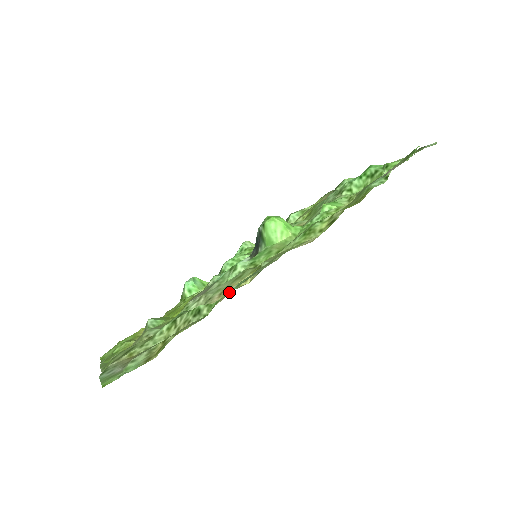
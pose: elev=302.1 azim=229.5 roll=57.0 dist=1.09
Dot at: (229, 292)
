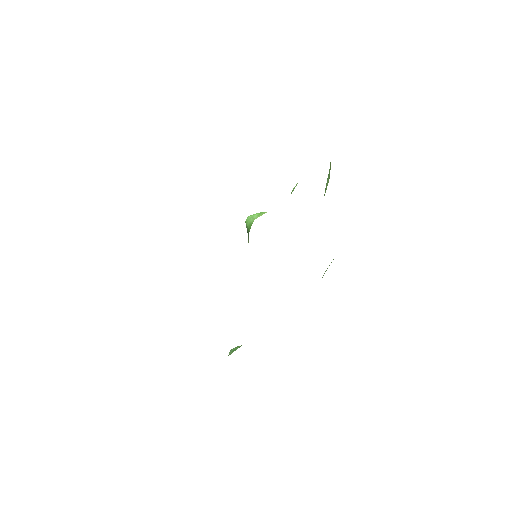
Dot at: occluded
